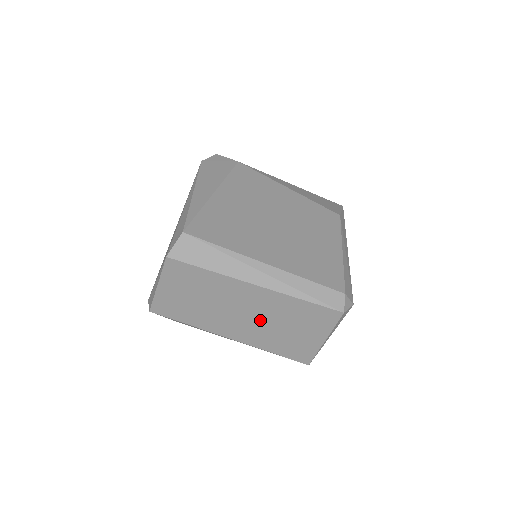
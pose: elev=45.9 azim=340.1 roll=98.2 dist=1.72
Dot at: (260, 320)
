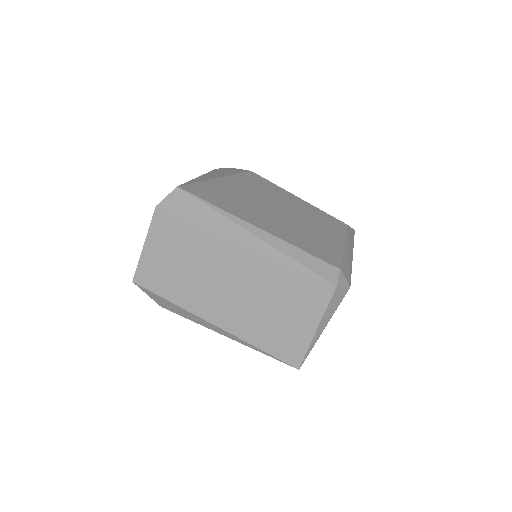
Dot at: (245, 296)
